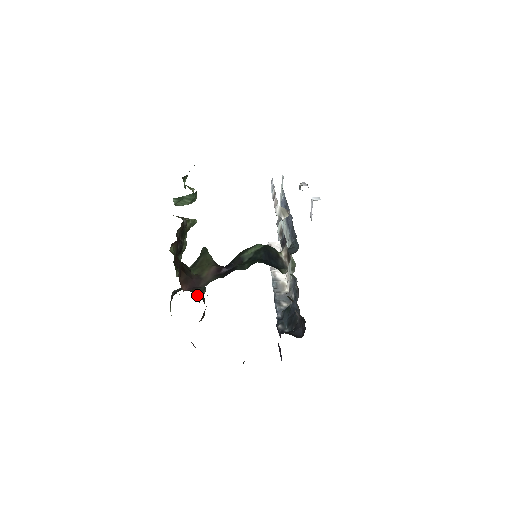
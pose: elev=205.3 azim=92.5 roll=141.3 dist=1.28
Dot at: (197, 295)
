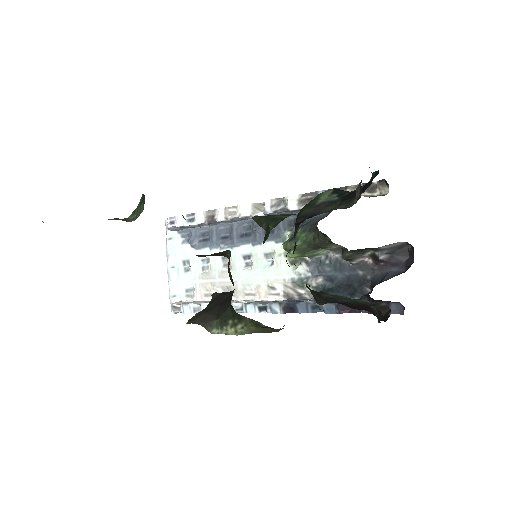
Dot at: occluded
